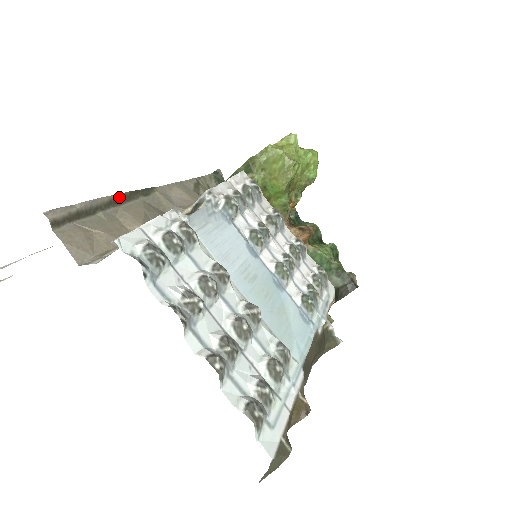
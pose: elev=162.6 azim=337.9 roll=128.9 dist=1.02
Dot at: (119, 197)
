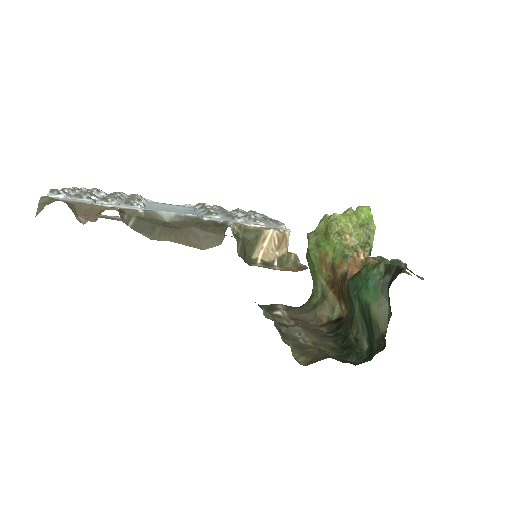
Dot at: occluded
